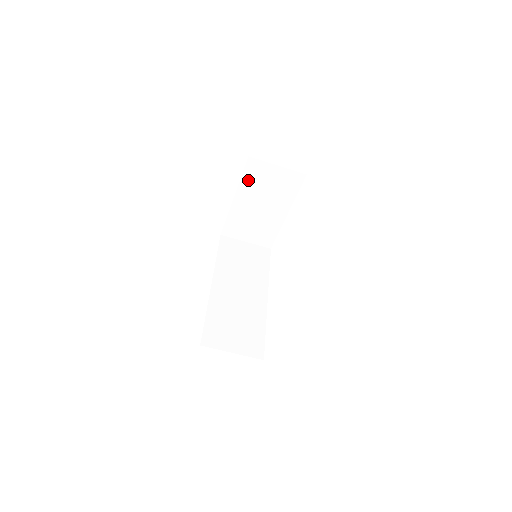
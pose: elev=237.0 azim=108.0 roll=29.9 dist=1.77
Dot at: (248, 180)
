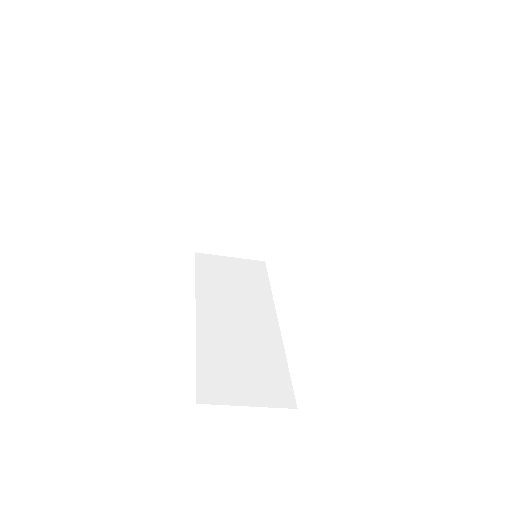
Dot at: (224, 163)
